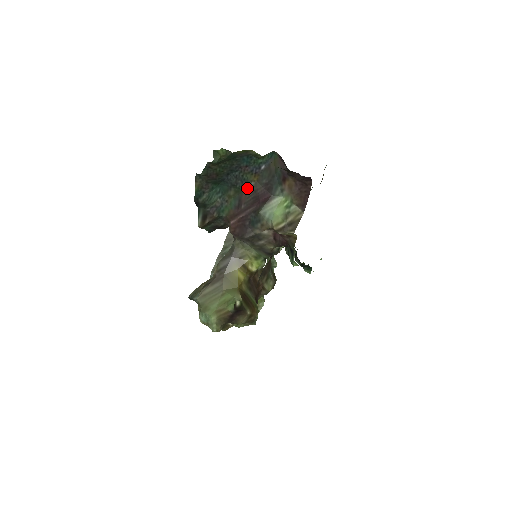
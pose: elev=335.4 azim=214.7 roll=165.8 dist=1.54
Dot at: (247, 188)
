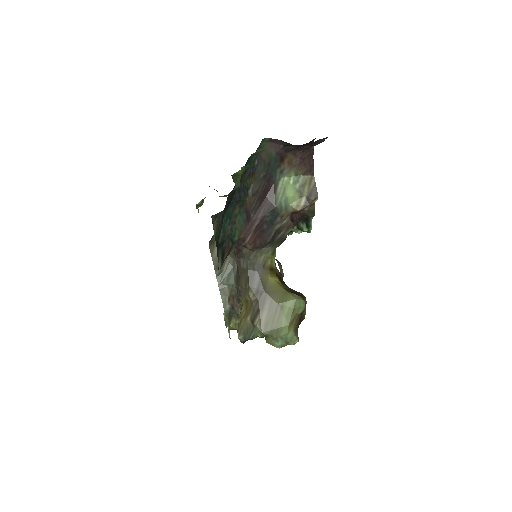
Dot at: (248, 195)
